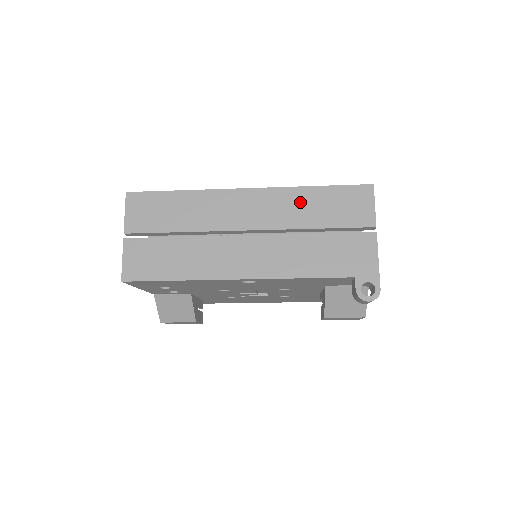
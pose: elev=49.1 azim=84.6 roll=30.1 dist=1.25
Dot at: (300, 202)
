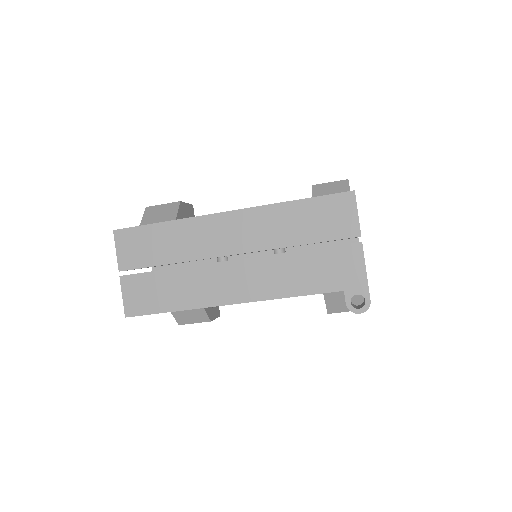
Dot at: (281, 219)
